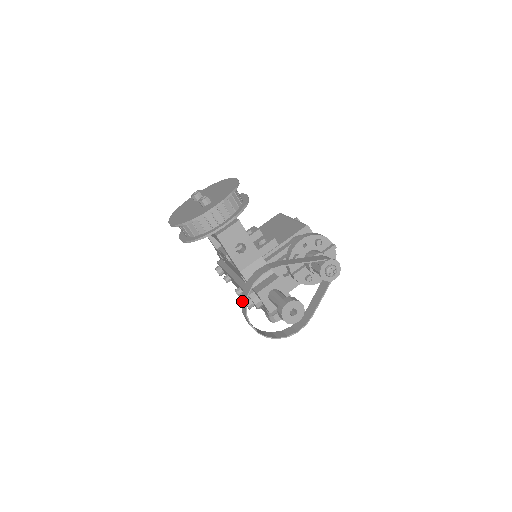
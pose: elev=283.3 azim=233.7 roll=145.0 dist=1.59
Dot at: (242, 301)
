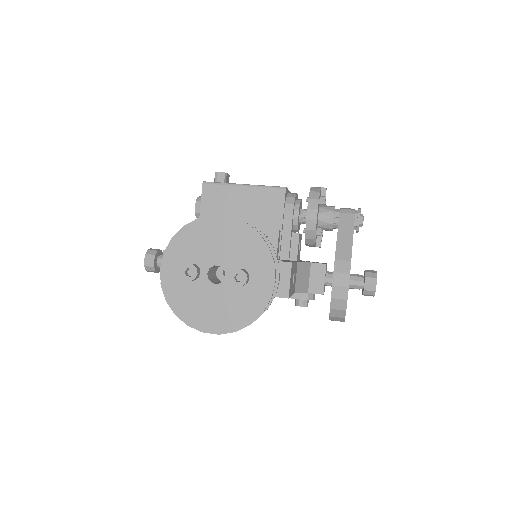
Dot at: (334, 316)
